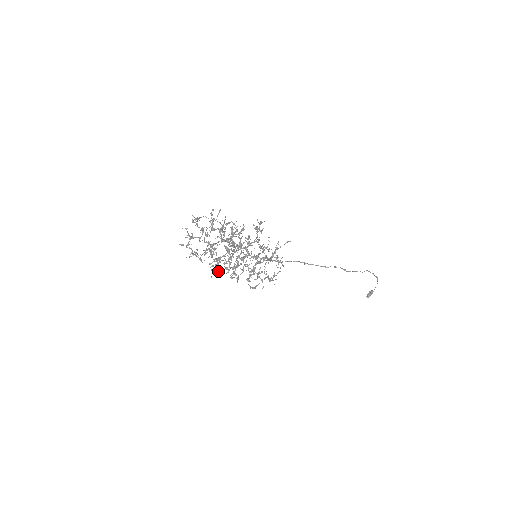
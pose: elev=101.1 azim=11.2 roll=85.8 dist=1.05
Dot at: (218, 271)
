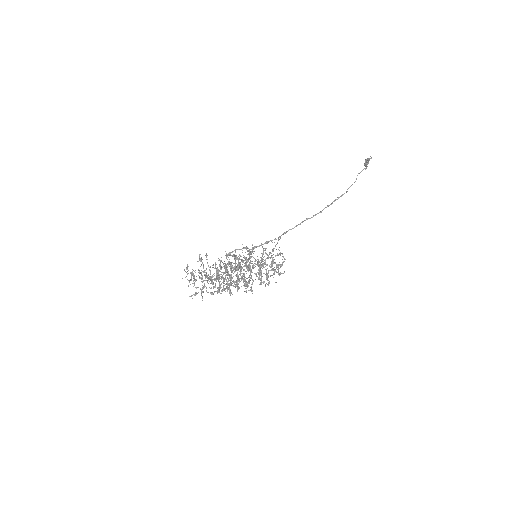
Dot at: occluded
